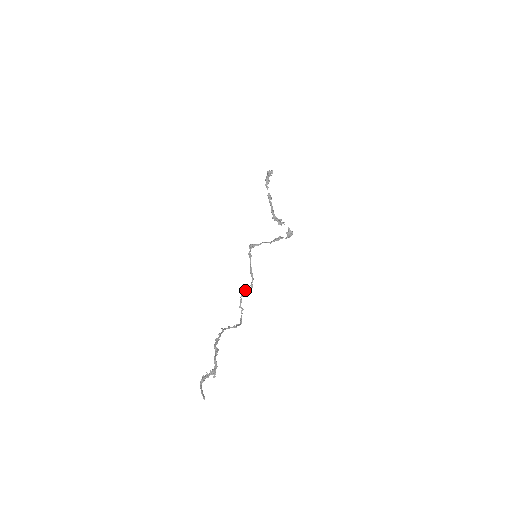
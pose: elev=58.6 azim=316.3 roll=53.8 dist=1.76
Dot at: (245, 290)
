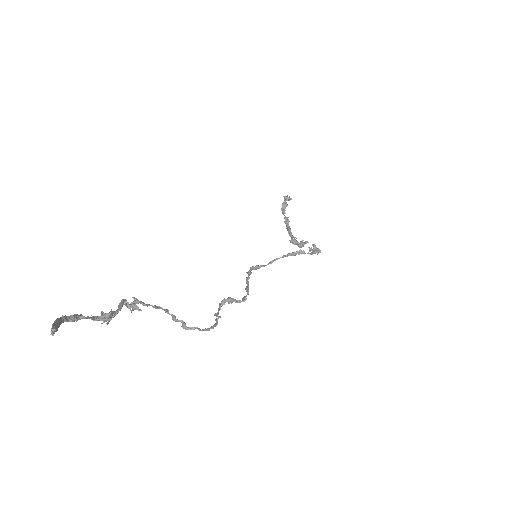
Dot at: (230, 297)
